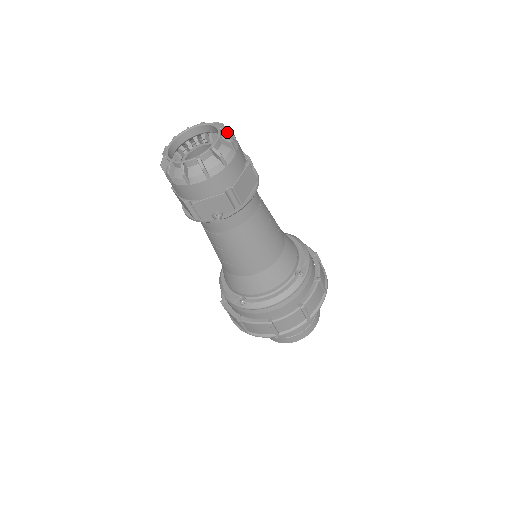
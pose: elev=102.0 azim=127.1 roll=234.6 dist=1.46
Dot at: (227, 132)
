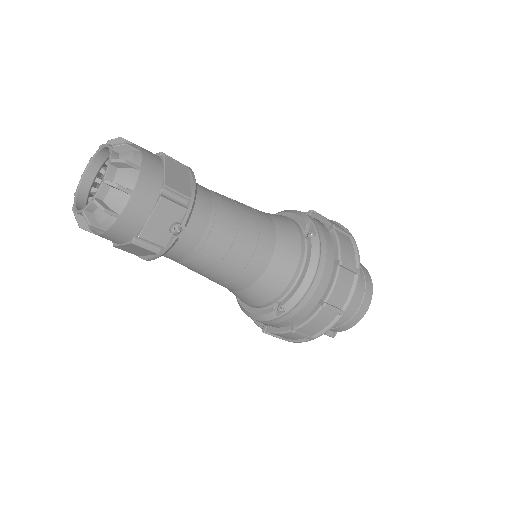
Dot at: (118, 142)
